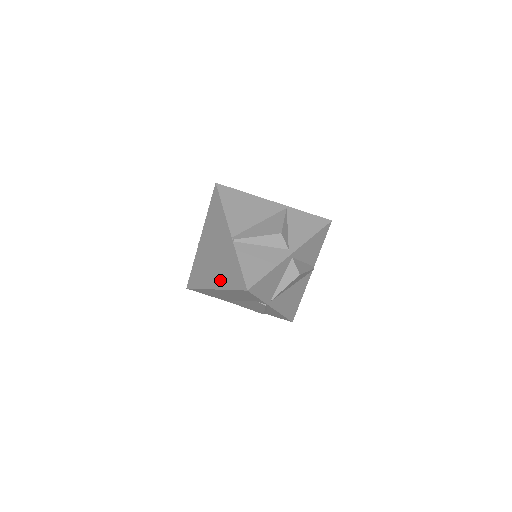
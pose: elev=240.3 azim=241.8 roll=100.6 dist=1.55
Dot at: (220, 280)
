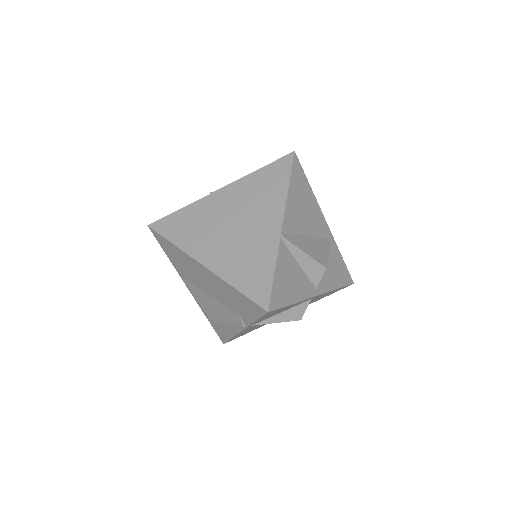
Dot at: (224, 263)
